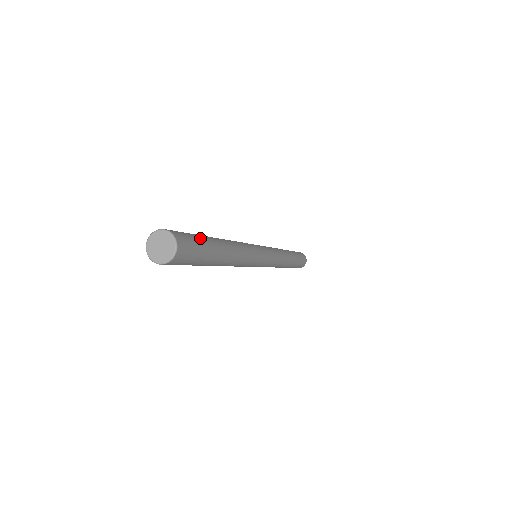
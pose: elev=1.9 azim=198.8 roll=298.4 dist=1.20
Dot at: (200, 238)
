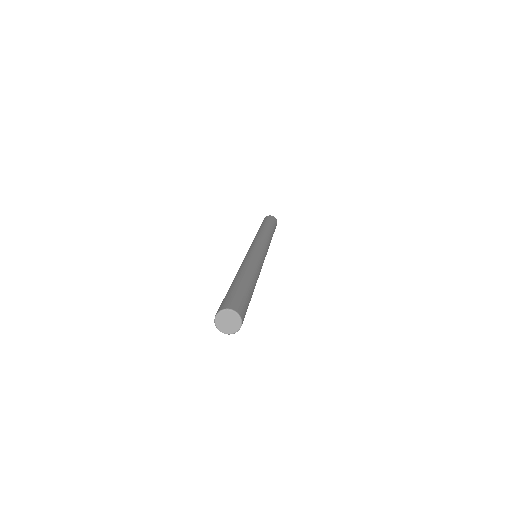
Dot at: (237, 291)
